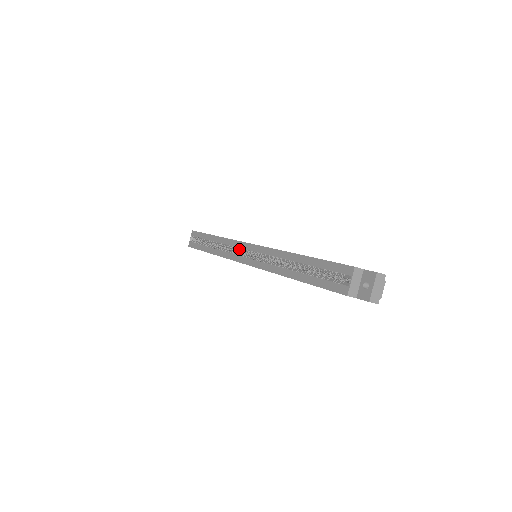
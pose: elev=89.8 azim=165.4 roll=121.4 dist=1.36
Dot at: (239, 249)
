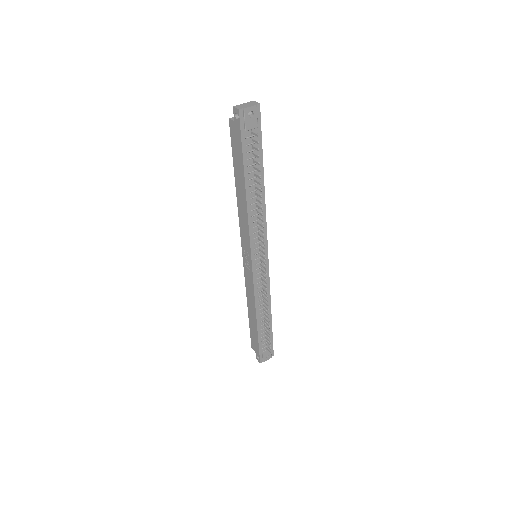
Dot at: occluded
